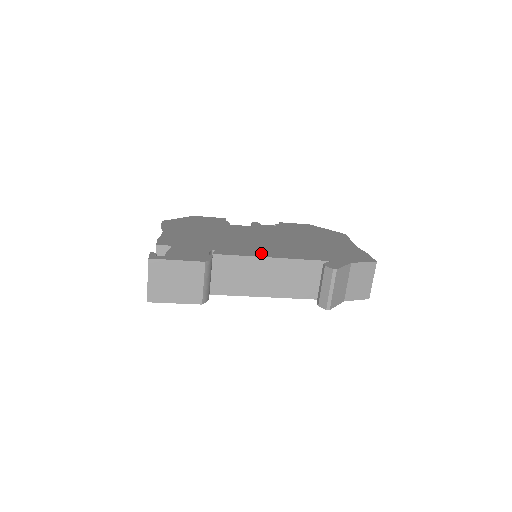
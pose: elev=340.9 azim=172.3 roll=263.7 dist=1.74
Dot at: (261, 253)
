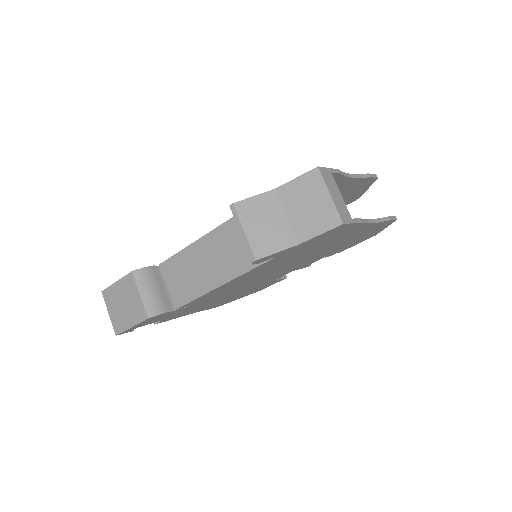
Dot at: occluded
